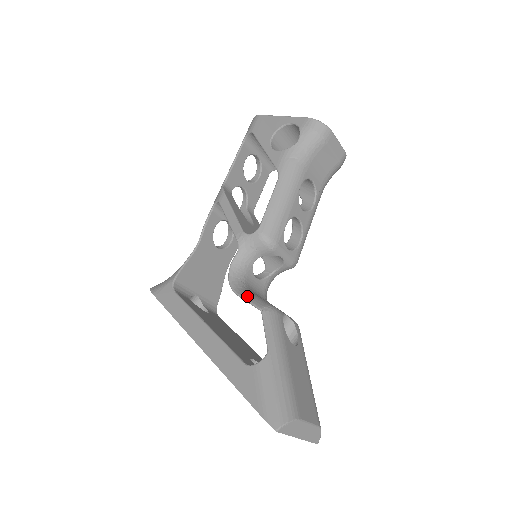
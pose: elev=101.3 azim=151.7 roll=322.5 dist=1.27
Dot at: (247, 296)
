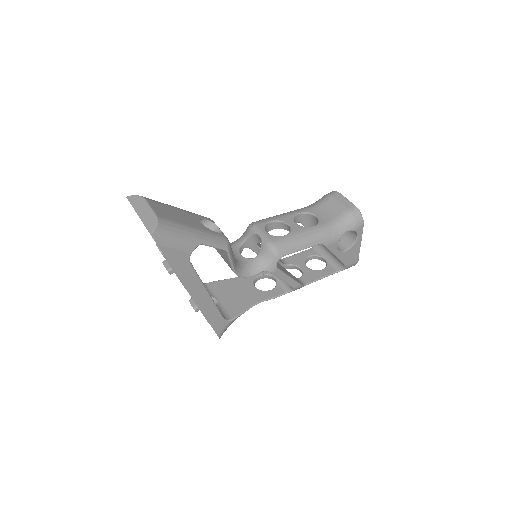
Dot at: occluded
